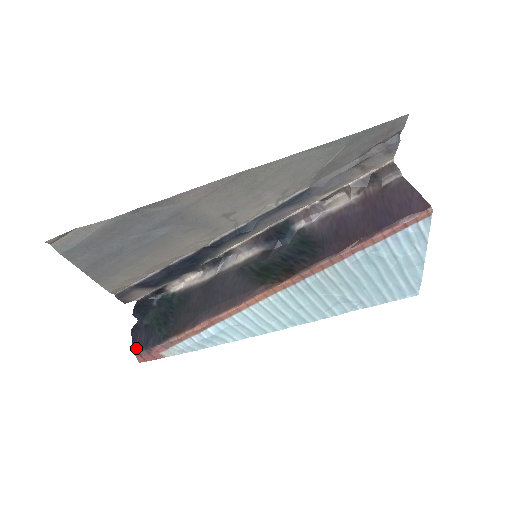
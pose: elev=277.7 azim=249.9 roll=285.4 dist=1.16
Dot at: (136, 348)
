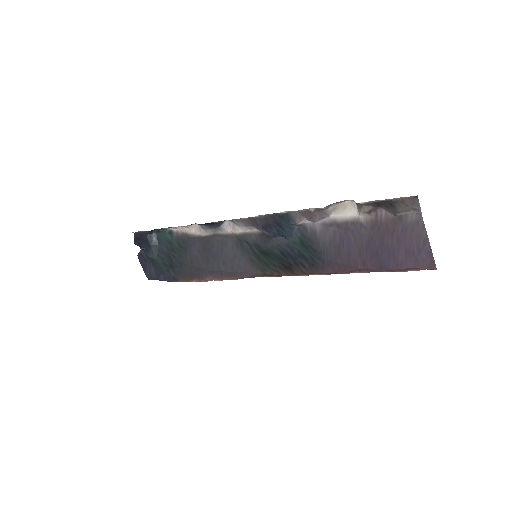
Dot at: (149, 277)
